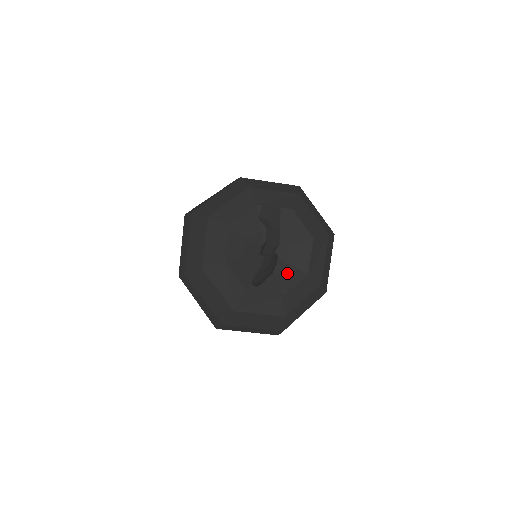
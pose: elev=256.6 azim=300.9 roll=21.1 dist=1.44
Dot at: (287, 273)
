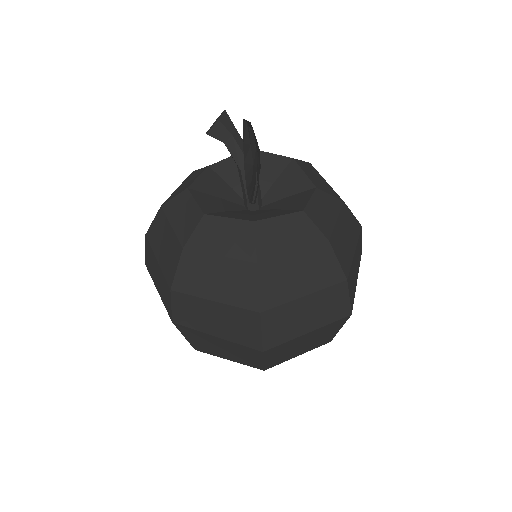
Dot at: (292, 200)
